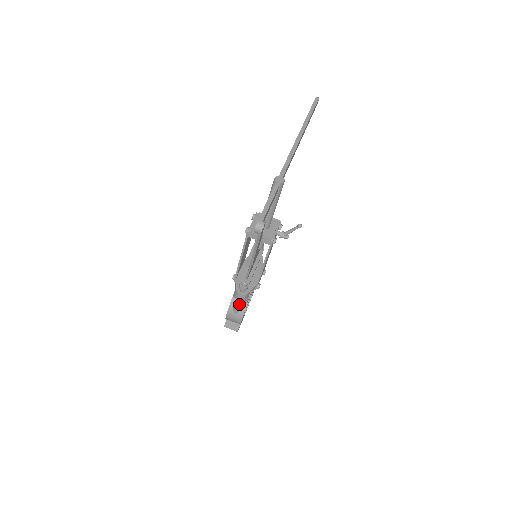
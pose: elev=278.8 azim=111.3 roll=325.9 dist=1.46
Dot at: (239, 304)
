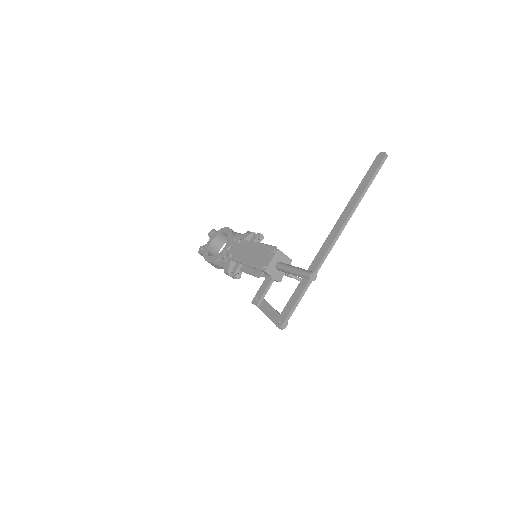
Dot at: (223, 268)
